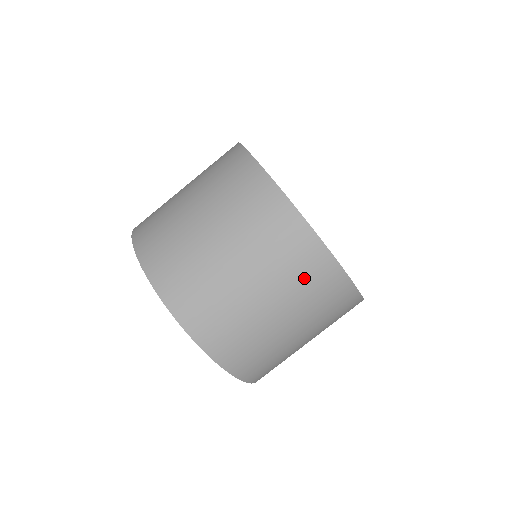
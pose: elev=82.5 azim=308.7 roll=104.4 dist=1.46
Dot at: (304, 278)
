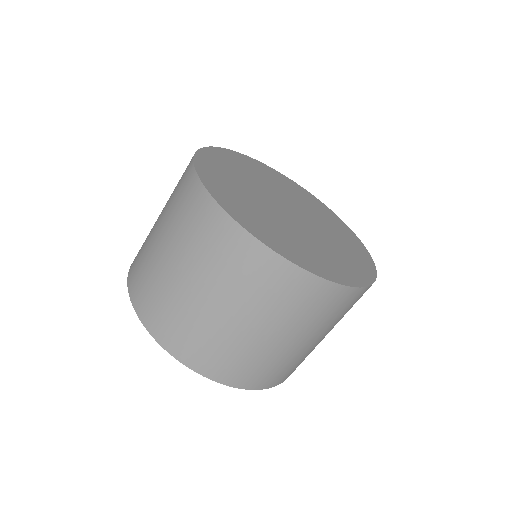
Dot at: (339, 312)
